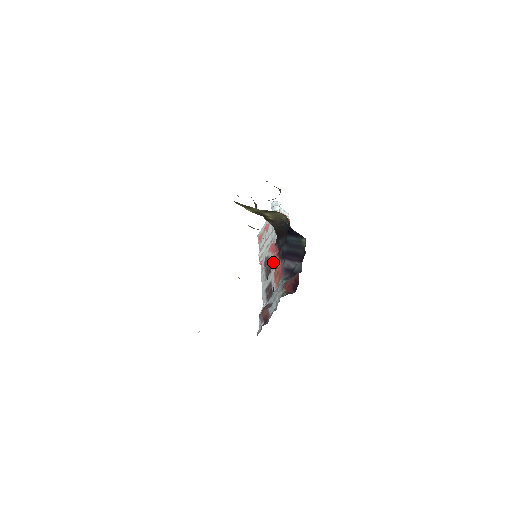
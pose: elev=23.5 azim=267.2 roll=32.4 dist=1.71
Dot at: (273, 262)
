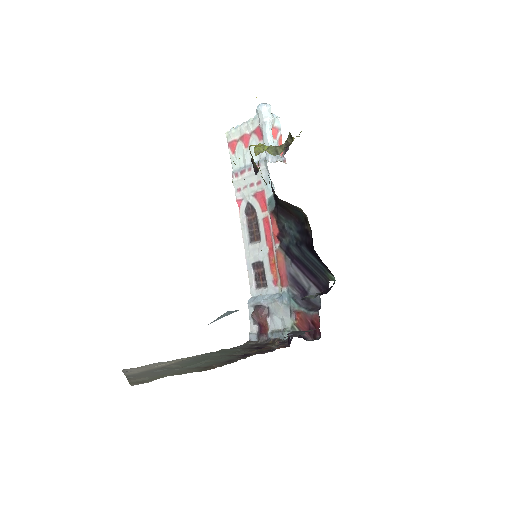
Dot at: (265, 231)
